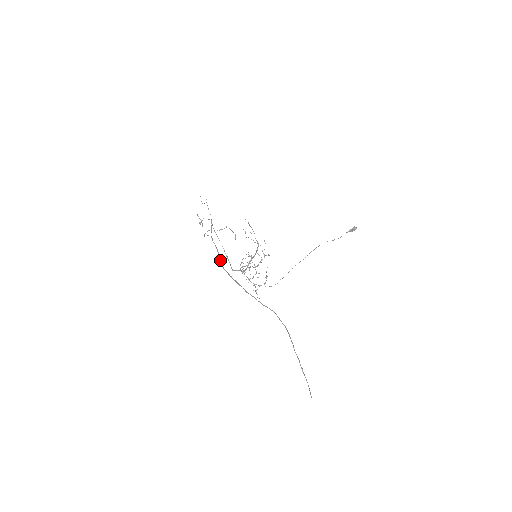
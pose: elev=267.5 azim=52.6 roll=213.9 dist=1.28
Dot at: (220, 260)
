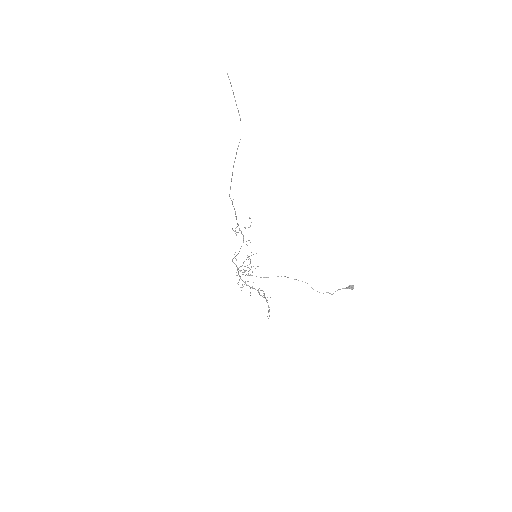
Dot at: (231, 200)
